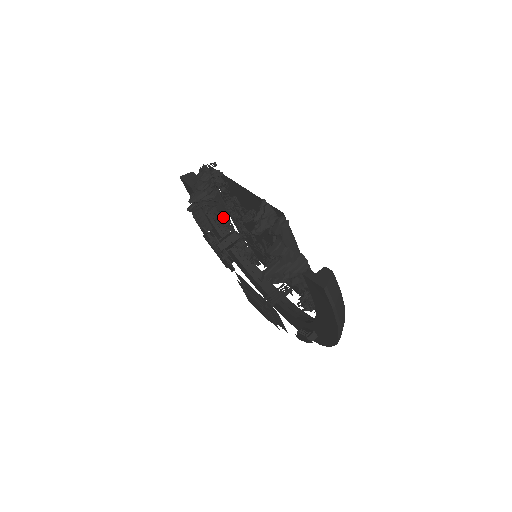
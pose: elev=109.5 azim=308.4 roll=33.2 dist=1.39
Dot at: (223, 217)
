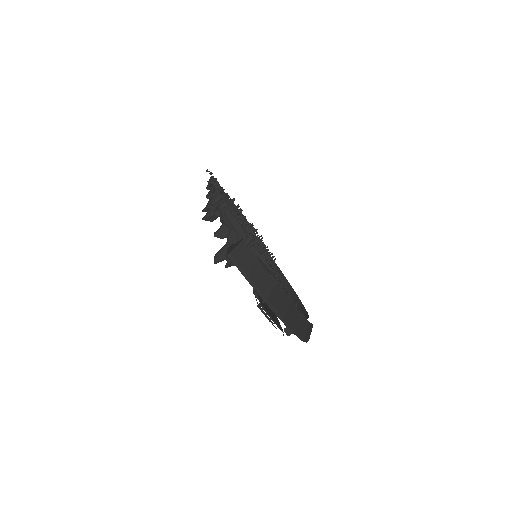
Dot at: occluded
